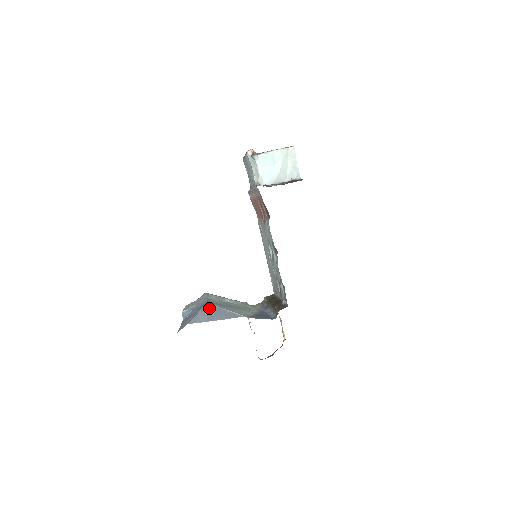
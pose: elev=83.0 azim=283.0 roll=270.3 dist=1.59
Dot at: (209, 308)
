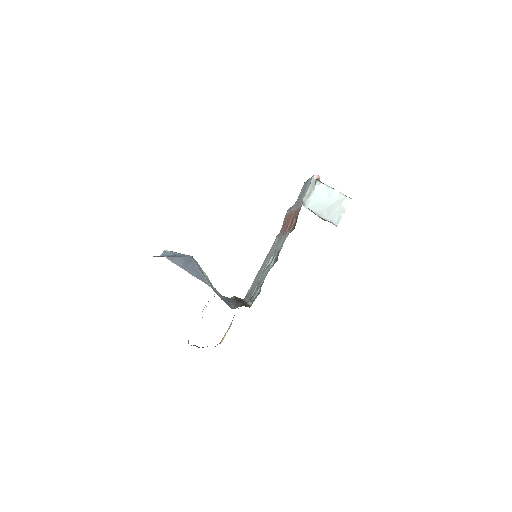
Dot at: (189, 261)
